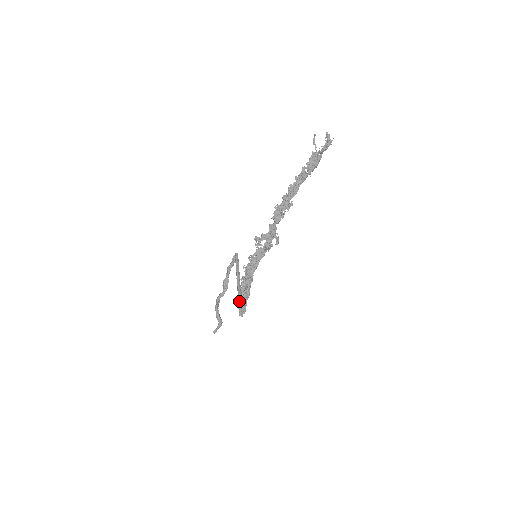
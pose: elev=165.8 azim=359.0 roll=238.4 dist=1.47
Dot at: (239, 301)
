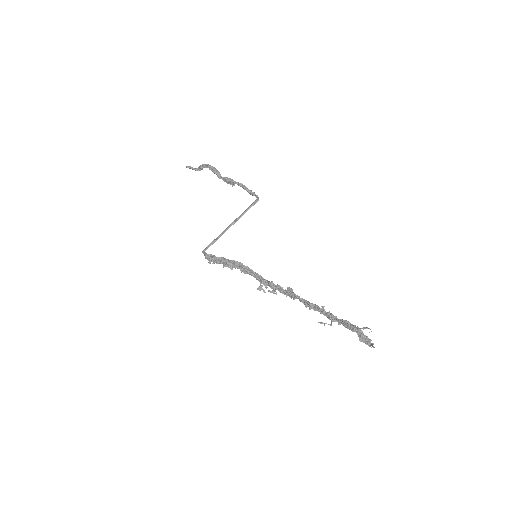
Dot at: (211, 256)
